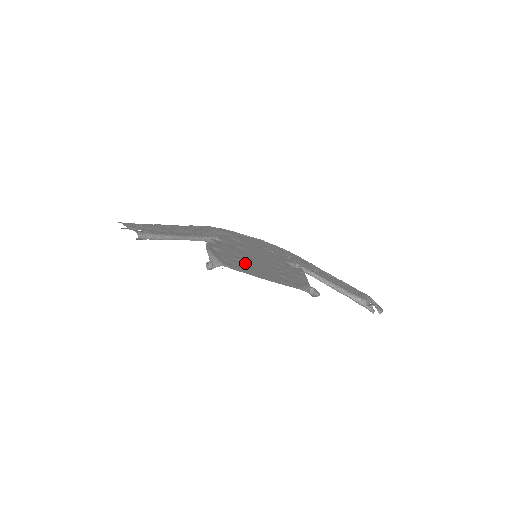
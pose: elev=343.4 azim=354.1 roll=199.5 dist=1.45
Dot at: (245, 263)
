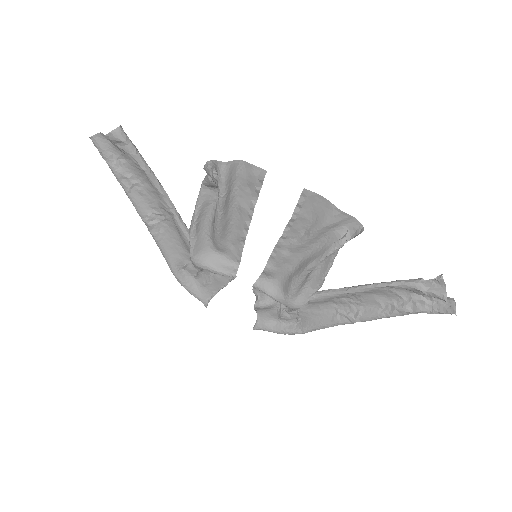
Dot at: (253, 198)
